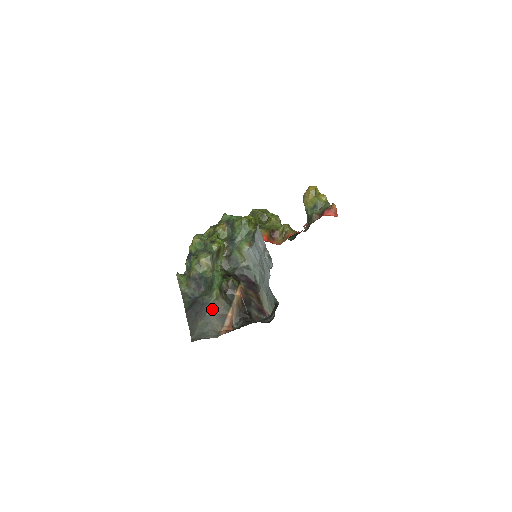
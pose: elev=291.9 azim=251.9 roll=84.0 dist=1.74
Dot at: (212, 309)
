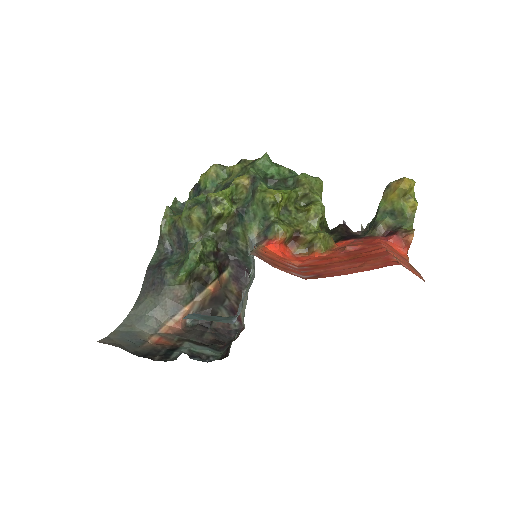
Dot at: (168, 293)
